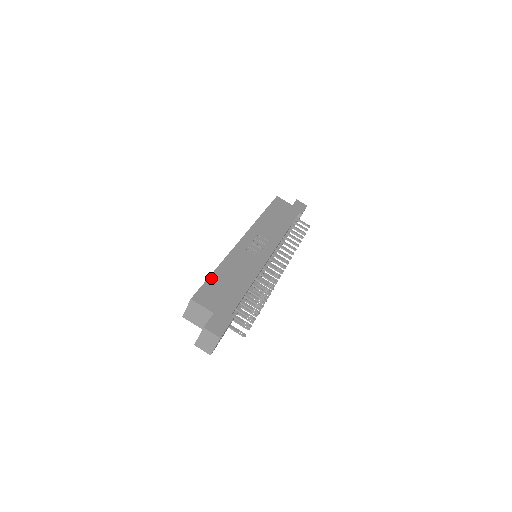
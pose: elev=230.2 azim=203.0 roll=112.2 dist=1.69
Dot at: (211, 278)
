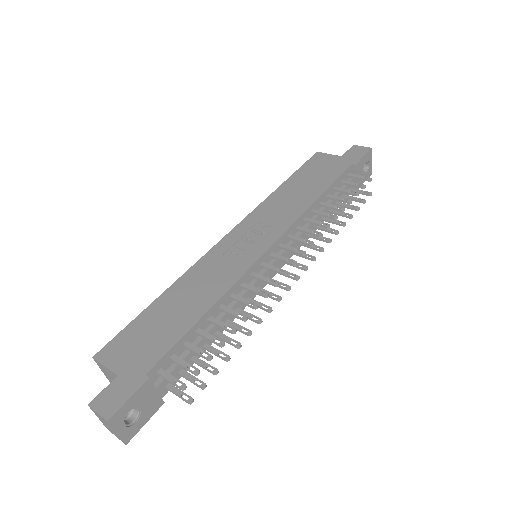
Dot at: (142, 315)
